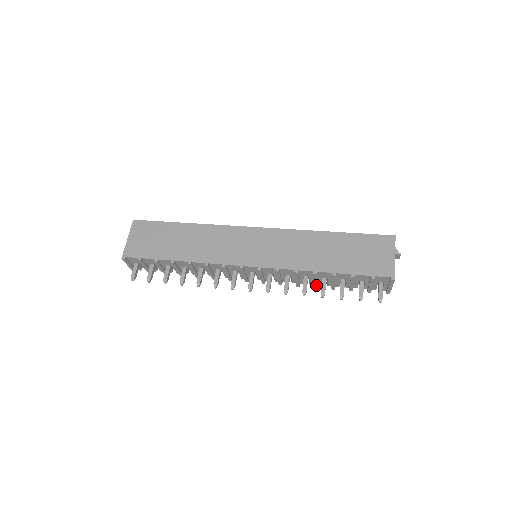
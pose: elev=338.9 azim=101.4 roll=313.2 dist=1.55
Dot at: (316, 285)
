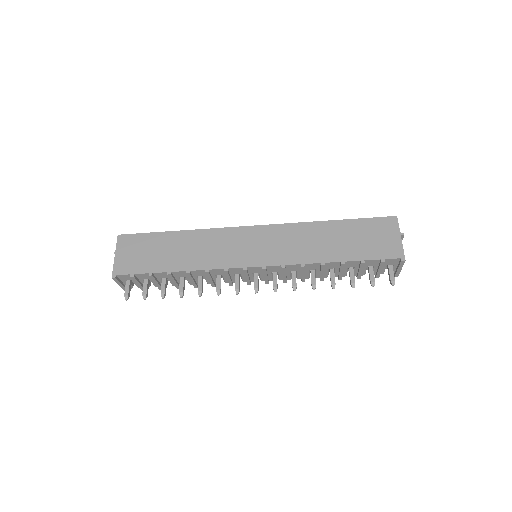
Dot at: (323, 278)
